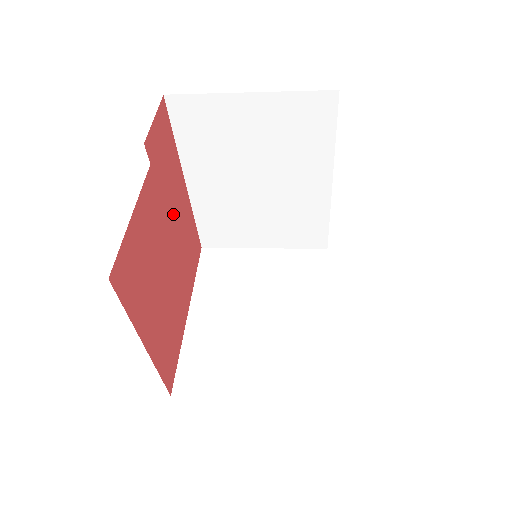
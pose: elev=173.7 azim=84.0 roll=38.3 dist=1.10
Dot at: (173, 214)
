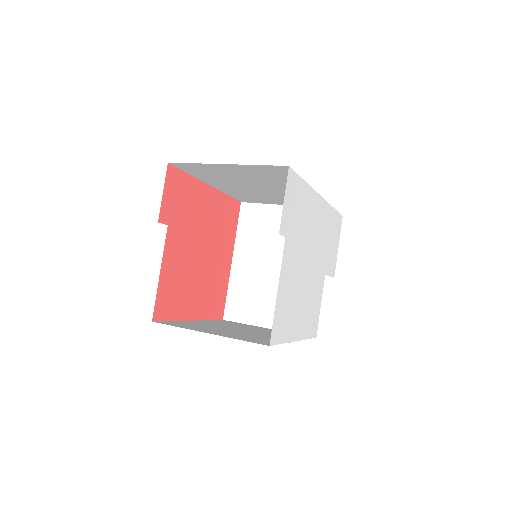
Dot at: (200, 223)
